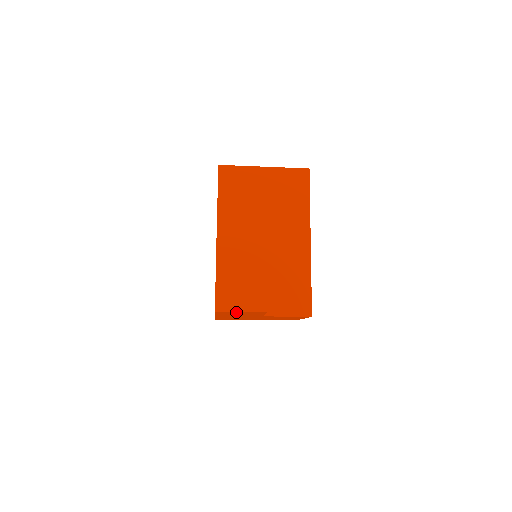
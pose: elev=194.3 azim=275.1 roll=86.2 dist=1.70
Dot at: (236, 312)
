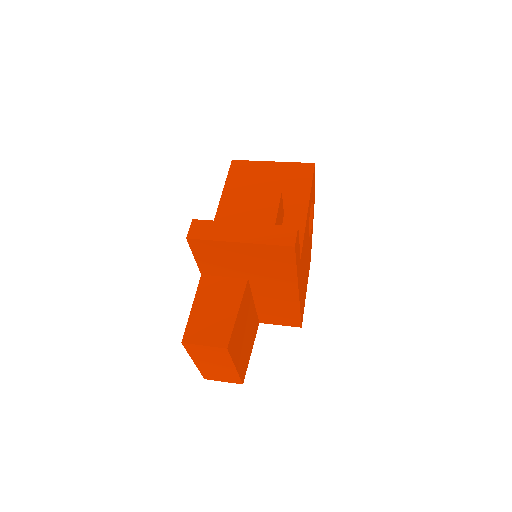
Dot at: occluded
